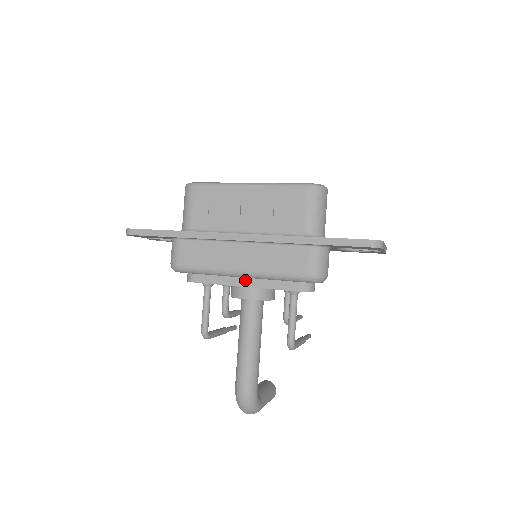
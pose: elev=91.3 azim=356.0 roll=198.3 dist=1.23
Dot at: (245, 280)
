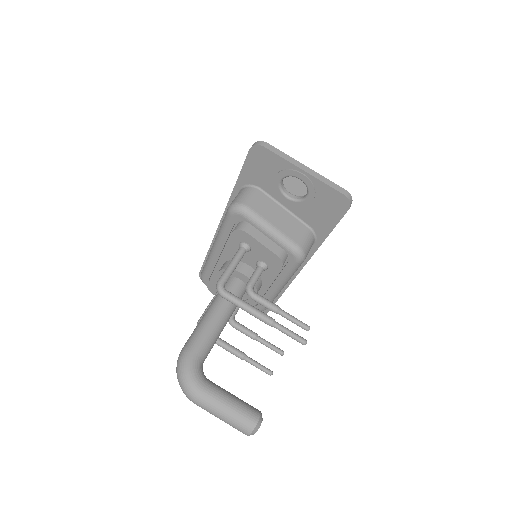
Dot at: occluded
